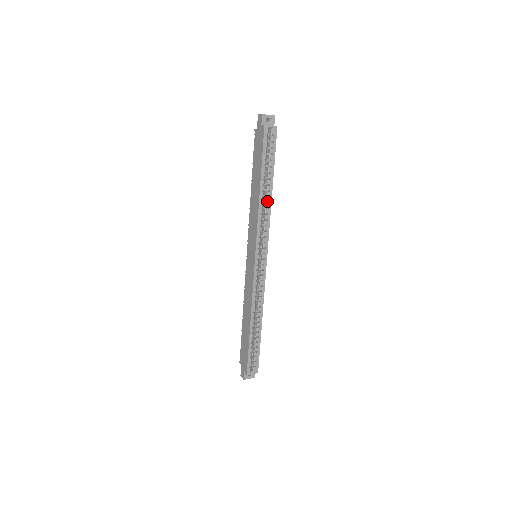
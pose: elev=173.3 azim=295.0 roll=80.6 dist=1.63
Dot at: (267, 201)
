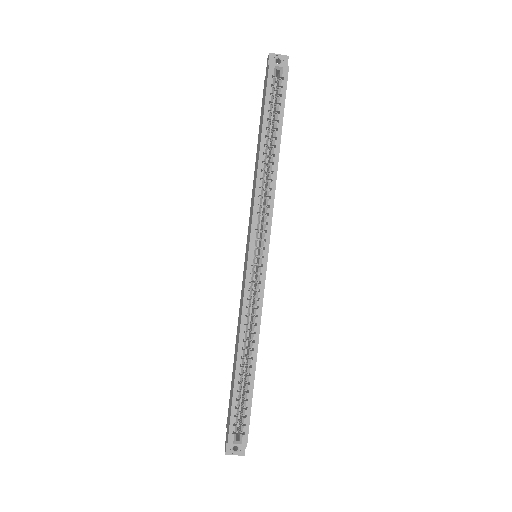
Dot at: (272, 172)
